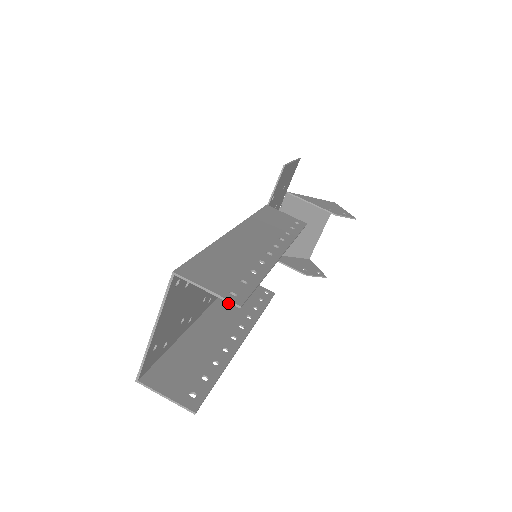
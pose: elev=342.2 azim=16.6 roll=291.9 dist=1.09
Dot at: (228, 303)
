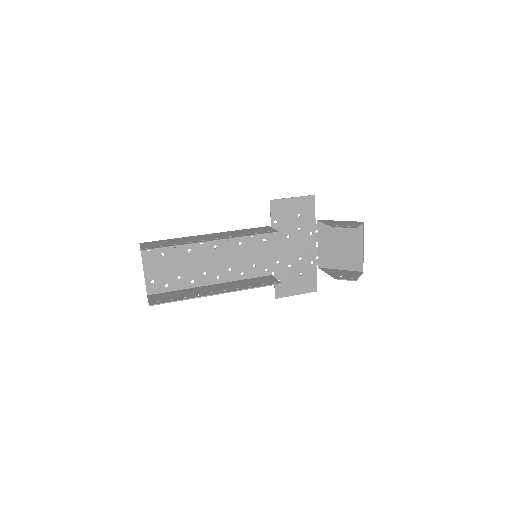
Dot at: (237, 283)
